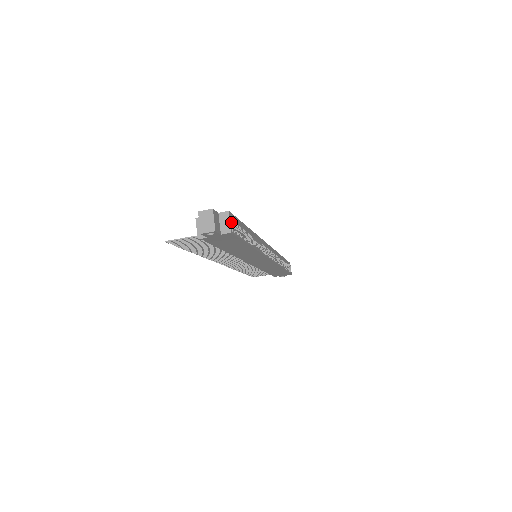
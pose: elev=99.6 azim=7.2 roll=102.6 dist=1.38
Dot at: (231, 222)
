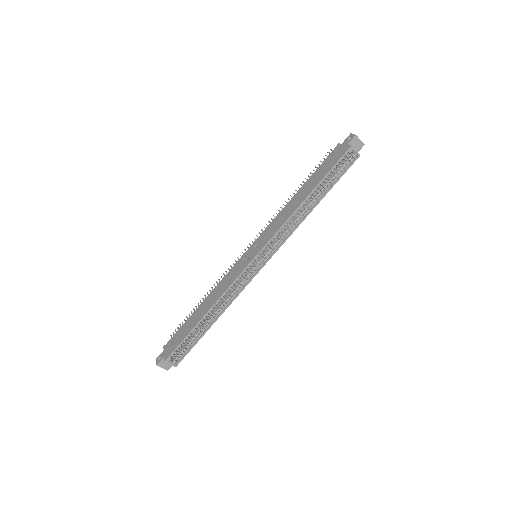
Dot at: (175, 353)
